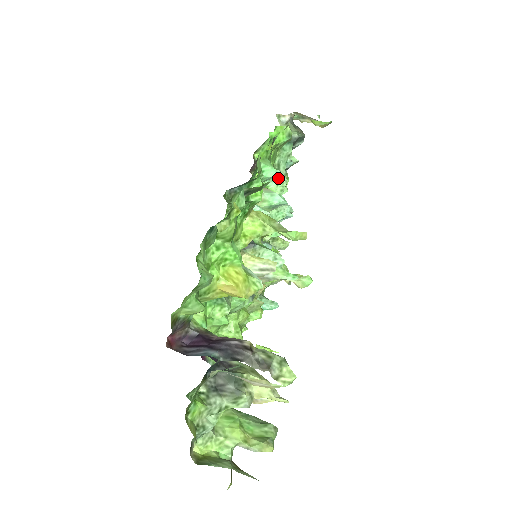
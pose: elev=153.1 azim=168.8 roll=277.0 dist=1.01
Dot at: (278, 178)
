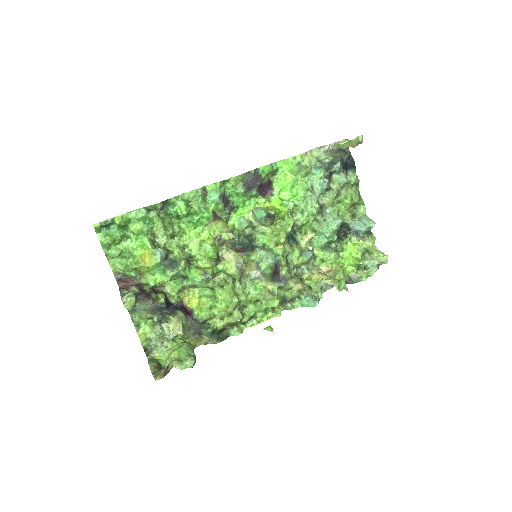
Dot at: (309, 198)
